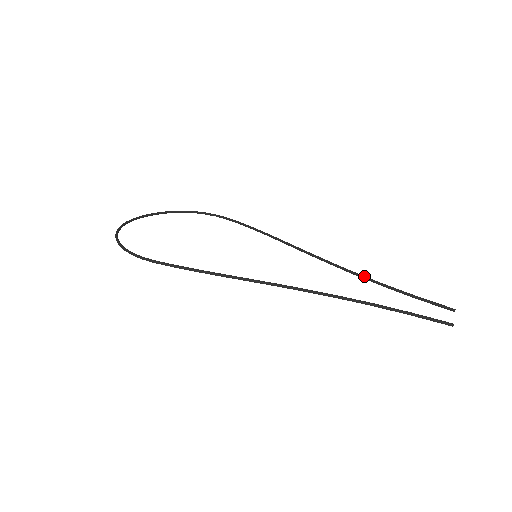
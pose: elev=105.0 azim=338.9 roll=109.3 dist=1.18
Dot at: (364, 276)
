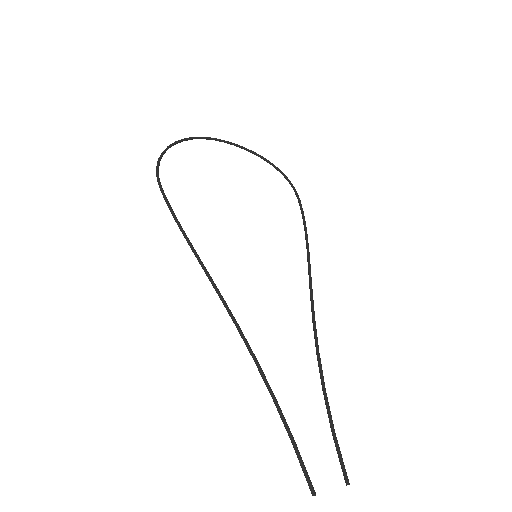
Dot at: (320, 364)
